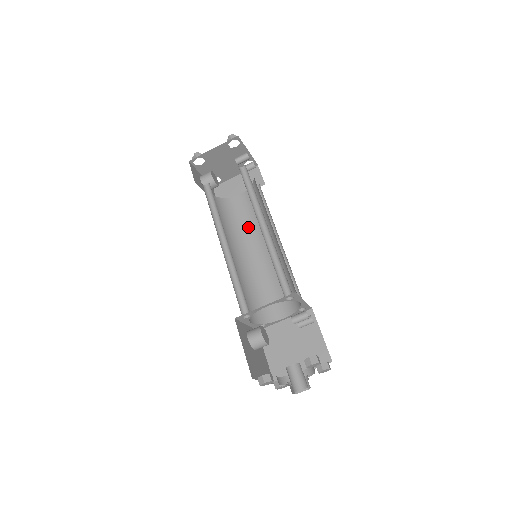
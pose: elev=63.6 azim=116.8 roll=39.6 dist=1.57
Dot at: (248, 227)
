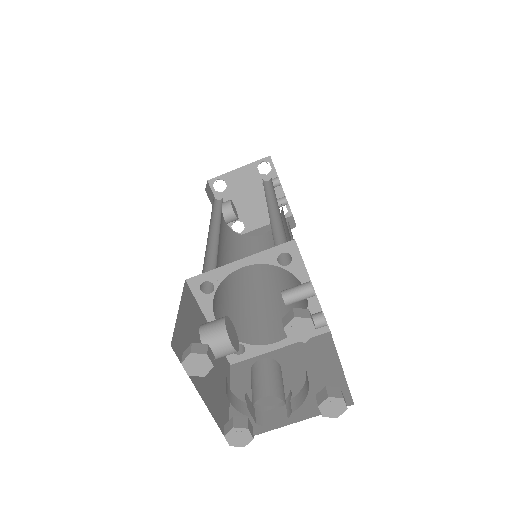
Dot at: occluded
